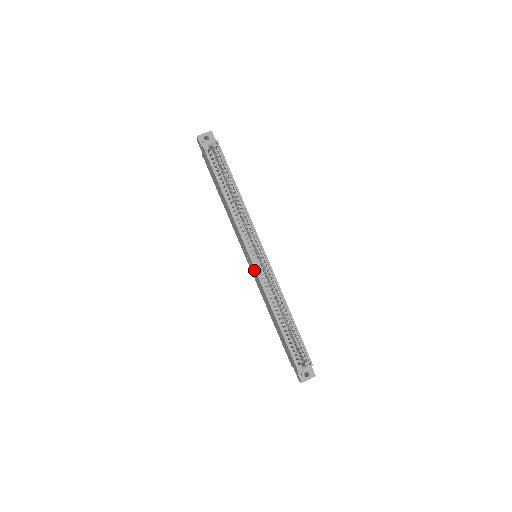
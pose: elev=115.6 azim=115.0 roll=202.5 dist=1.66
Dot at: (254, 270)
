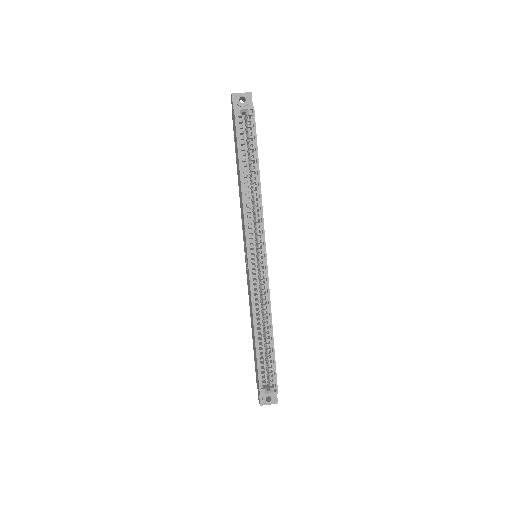
Dot at: (248, 273)
